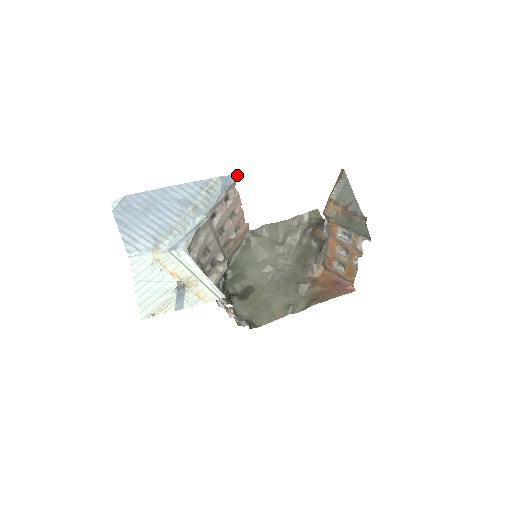
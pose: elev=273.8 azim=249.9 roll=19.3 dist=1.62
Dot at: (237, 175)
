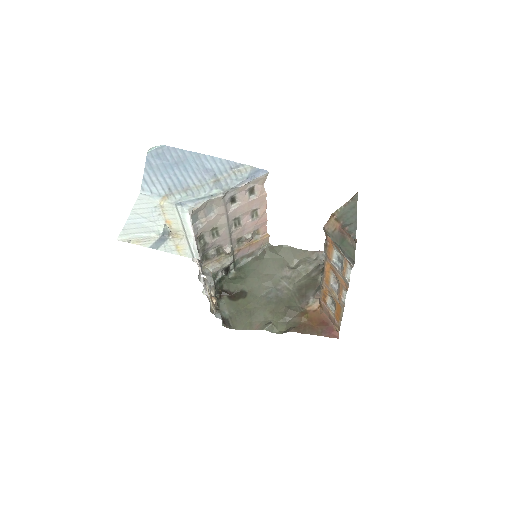
Dot at: (268, 172)
